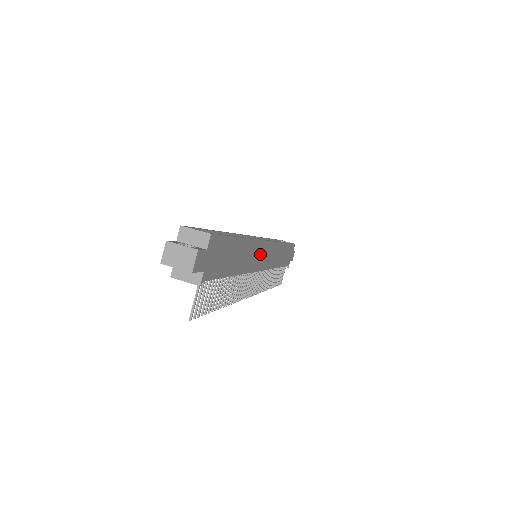
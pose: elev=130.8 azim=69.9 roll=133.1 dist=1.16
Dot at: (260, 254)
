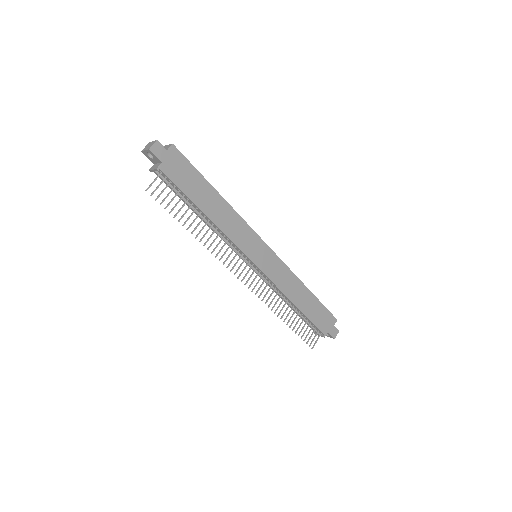
Dot at: (251, 242)
